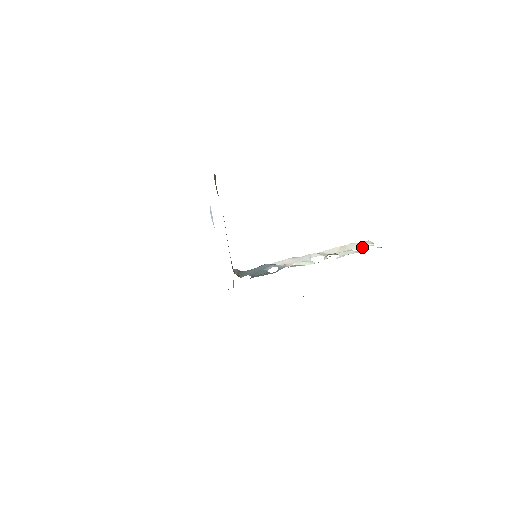
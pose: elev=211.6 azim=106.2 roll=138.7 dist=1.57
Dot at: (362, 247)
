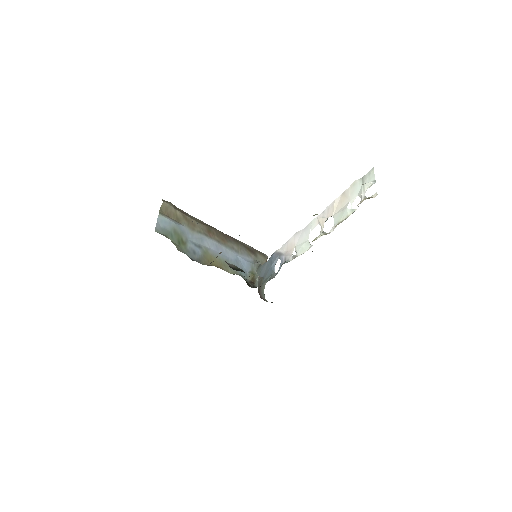
Dot at: (359, 195)
